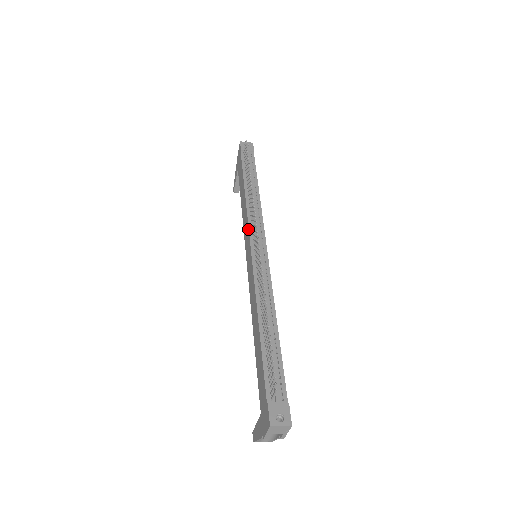
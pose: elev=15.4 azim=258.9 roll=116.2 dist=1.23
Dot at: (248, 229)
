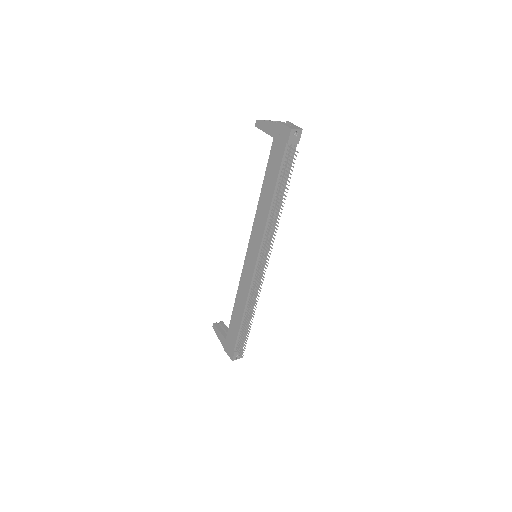
Dot at: (260, 244)
